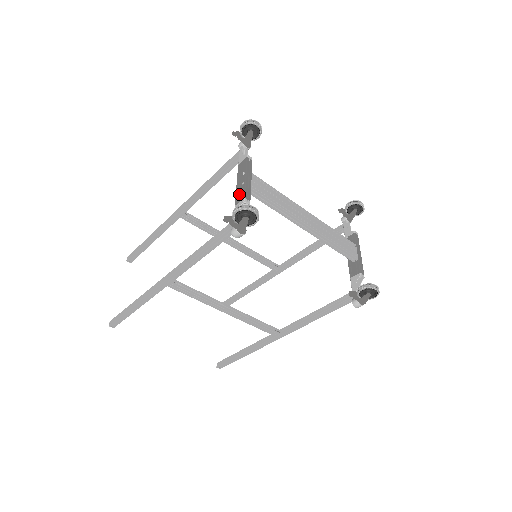
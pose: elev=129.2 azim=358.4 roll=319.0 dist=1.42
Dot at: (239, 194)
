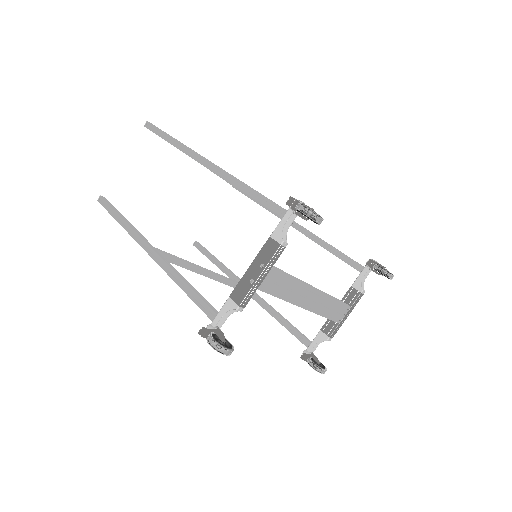
Dot at: (240, 289)
